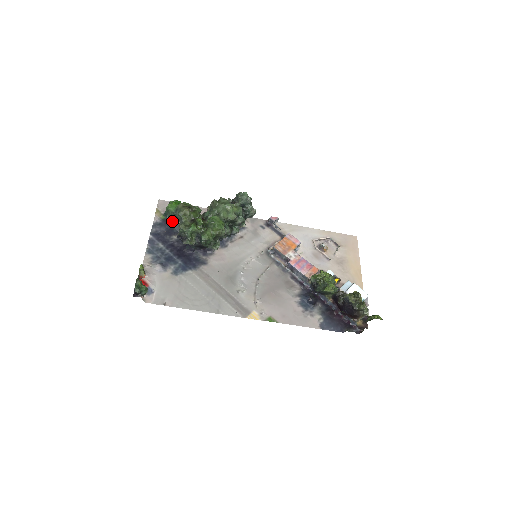
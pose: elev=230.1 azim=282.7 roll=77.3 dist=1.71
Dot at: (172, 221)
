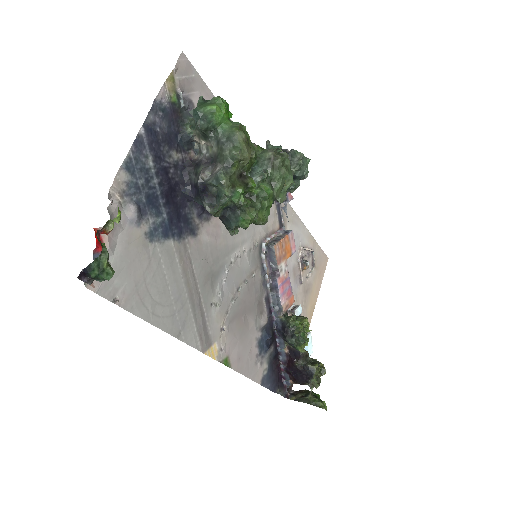
Dot at: (184, 118)
